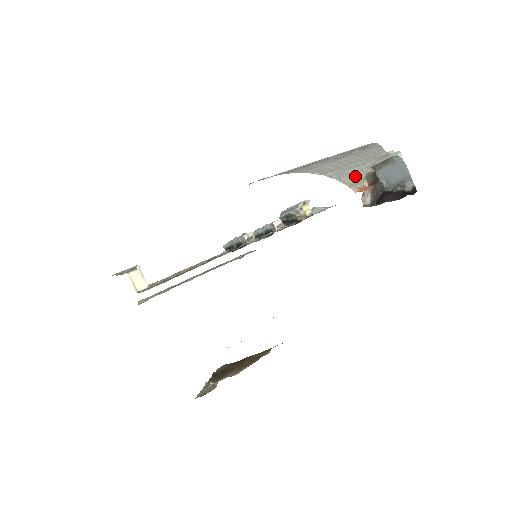
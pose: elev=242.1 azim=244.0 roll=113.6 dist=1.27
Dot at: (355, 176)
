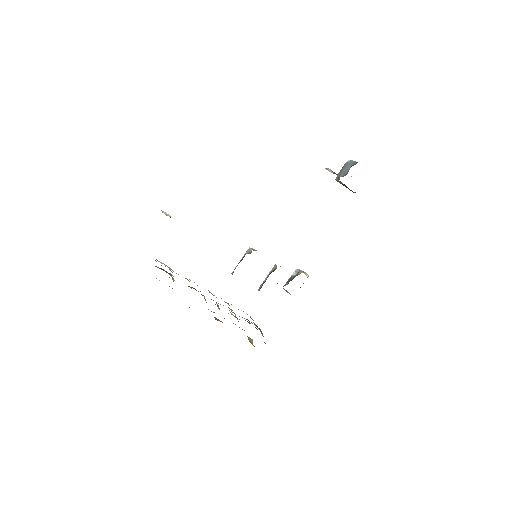
Dot at: occluded
